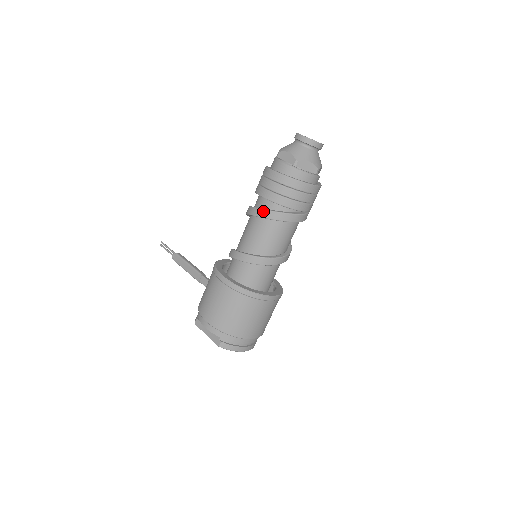
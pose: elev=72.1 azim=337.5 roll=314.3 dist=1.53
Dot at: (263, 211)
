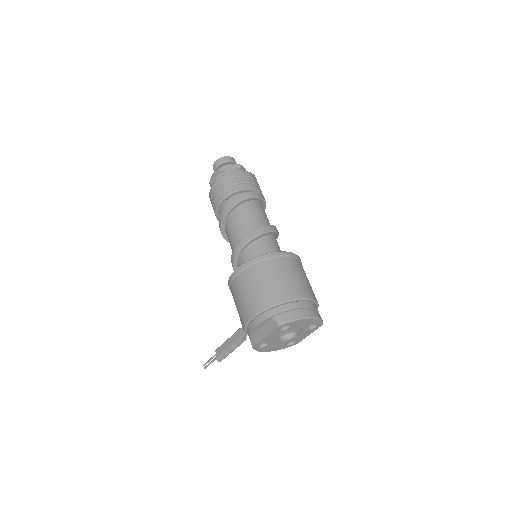
Dot at: (224, 210)
